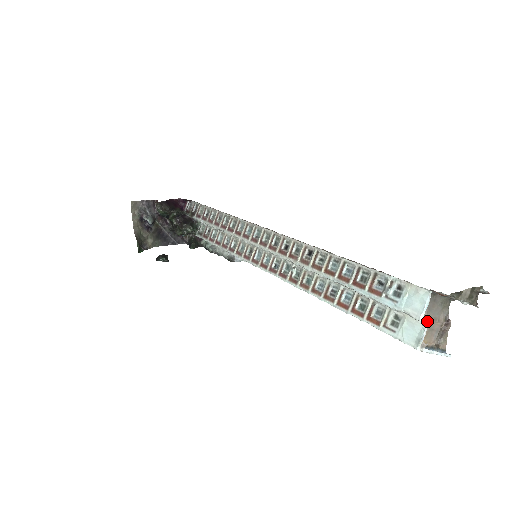
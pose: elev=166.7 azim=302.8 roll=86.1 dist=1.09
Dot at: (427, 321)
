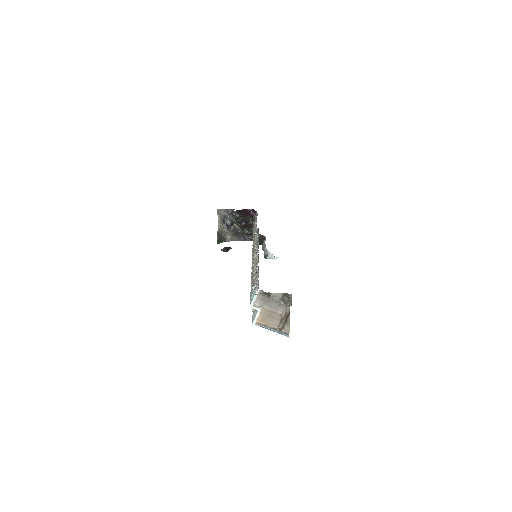
Dot at: (257, 309)
